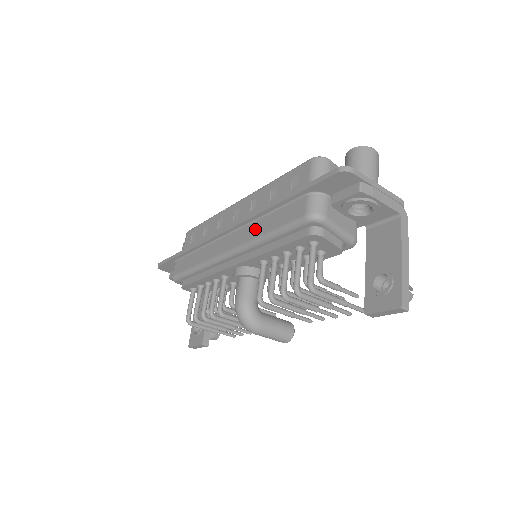
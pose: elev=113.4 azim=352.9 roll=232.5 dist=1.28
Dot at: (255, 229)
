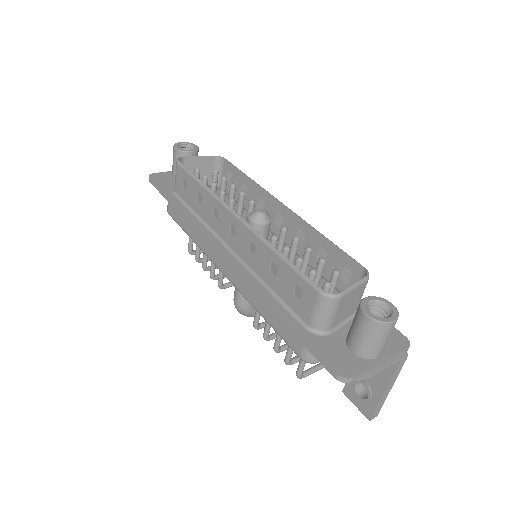
Dot at: (252, 295)
